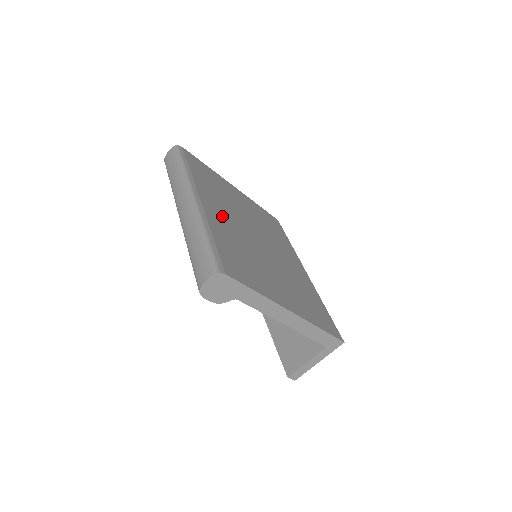
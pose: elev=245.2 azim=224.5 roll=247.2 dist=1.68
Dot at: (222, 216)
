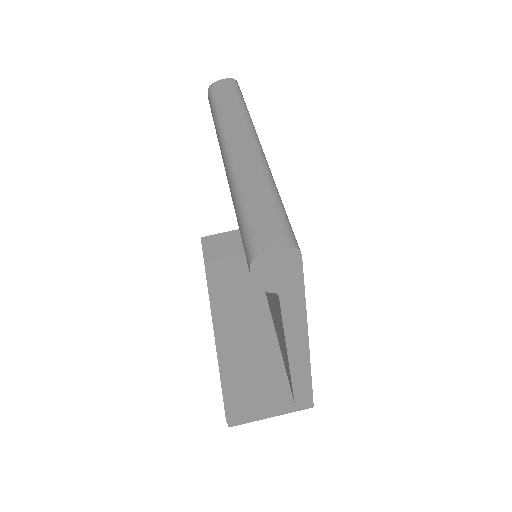
Dot at: occluded
